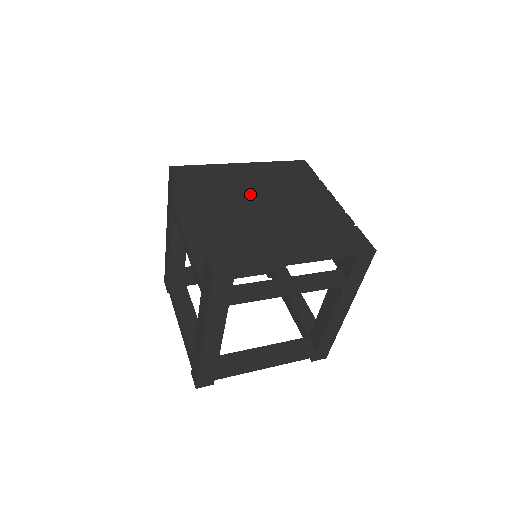
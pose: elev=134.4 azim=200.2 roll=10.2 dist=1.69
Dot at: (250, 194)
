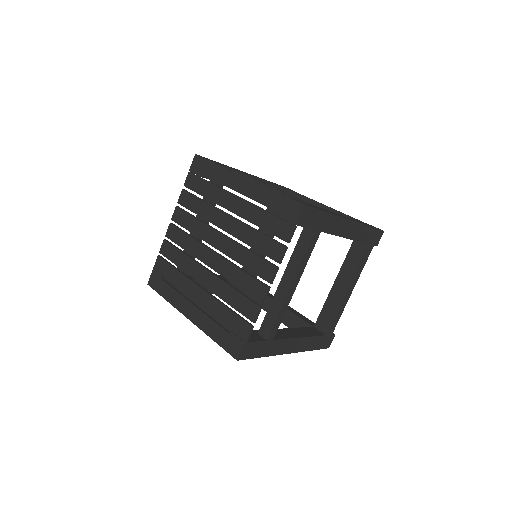
Dot at: (217, 226)
